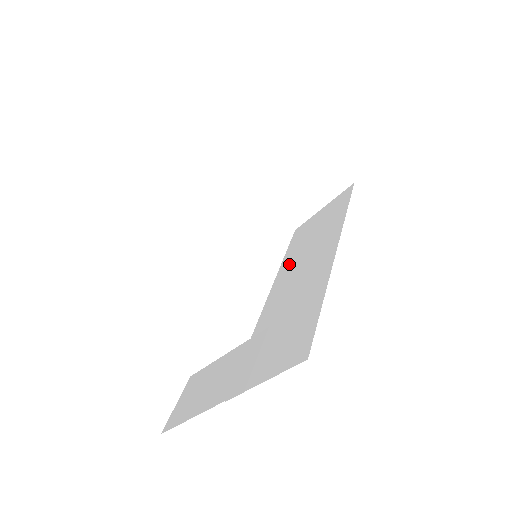
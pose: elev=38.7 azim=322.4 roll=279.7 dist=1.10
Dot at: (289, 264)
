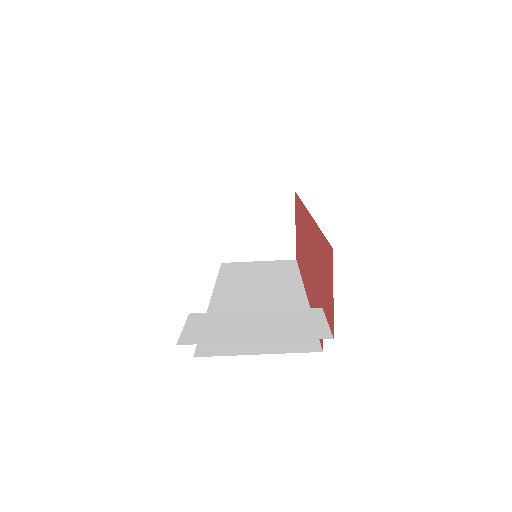
Dot at: (233, 283)
